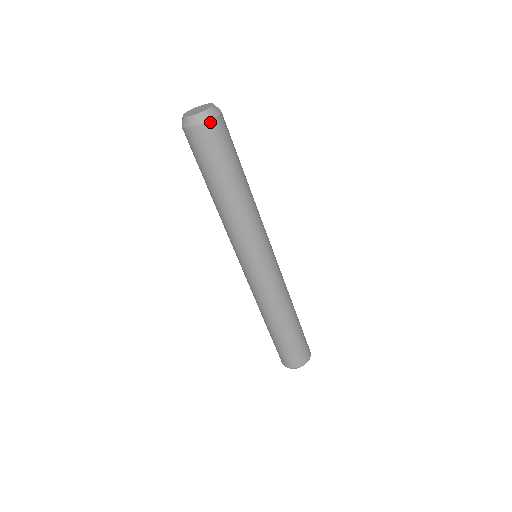
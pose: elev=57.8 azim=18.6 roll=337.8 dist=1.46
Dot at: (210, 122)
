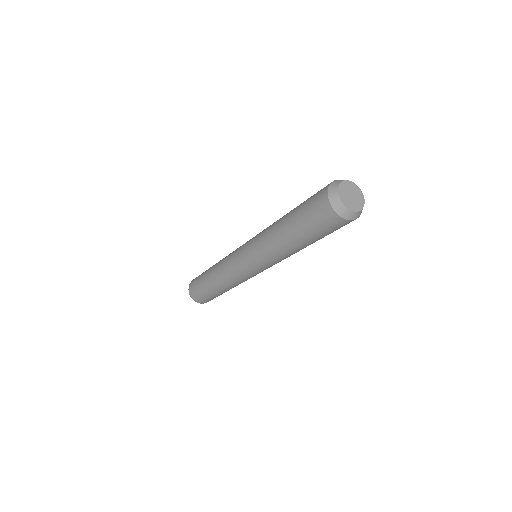
Dot at: (346, 220)
